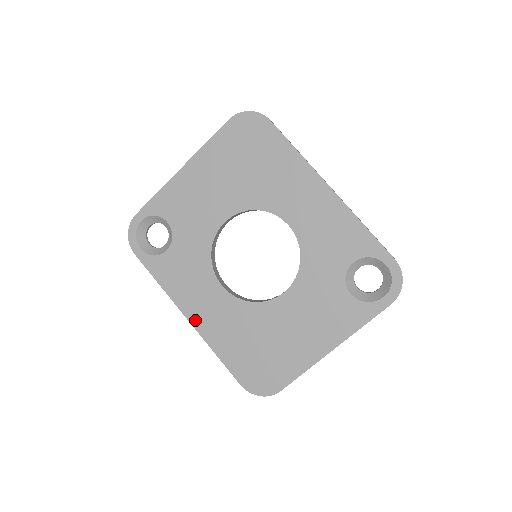
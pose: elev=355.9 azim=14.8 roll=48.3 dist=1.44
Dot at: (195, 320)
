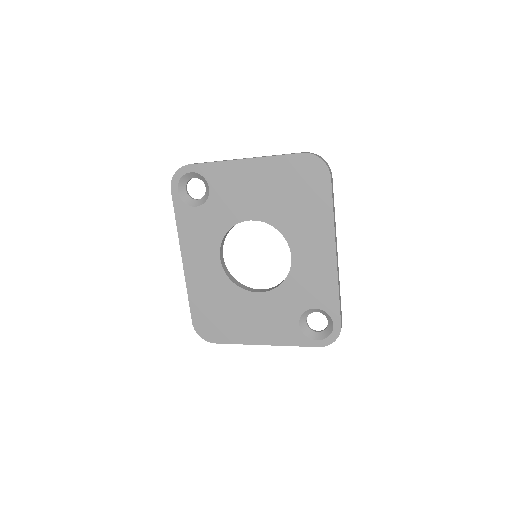
Dot at: (187, 265)
